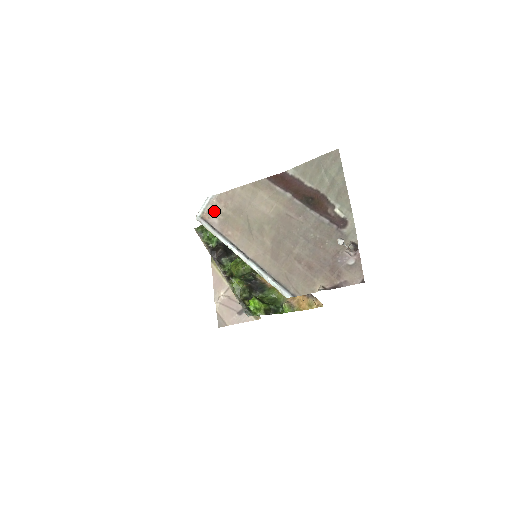
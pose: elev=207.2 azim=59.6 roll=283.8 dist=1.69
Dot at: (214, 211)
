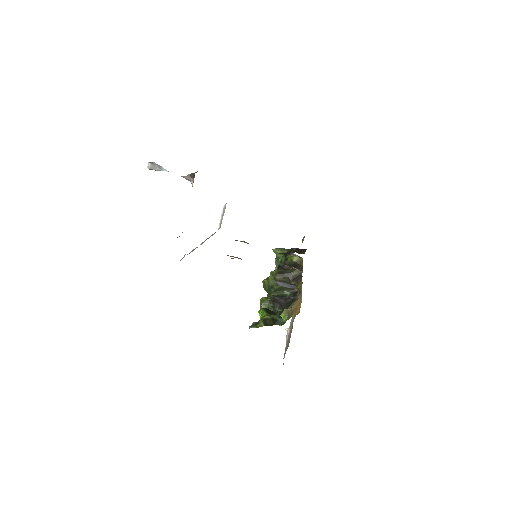
Dot at: occluded
